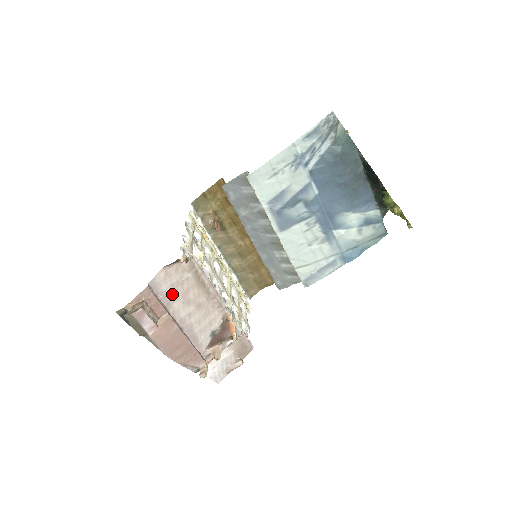
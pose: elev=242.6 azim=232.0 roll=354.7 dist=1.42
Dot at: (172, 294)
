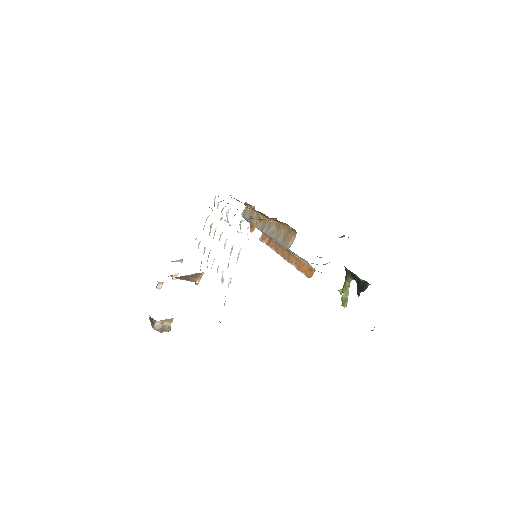
Dot at: occluded
